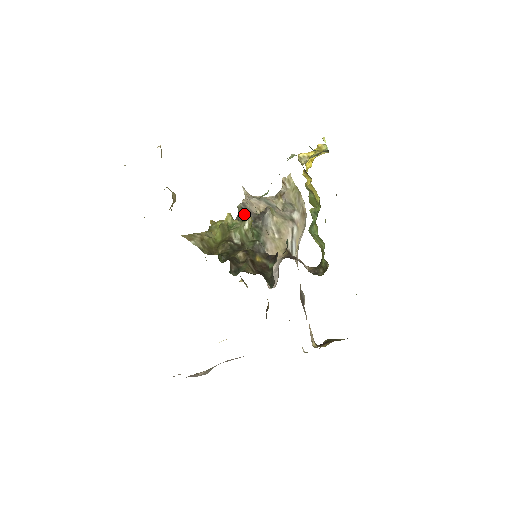
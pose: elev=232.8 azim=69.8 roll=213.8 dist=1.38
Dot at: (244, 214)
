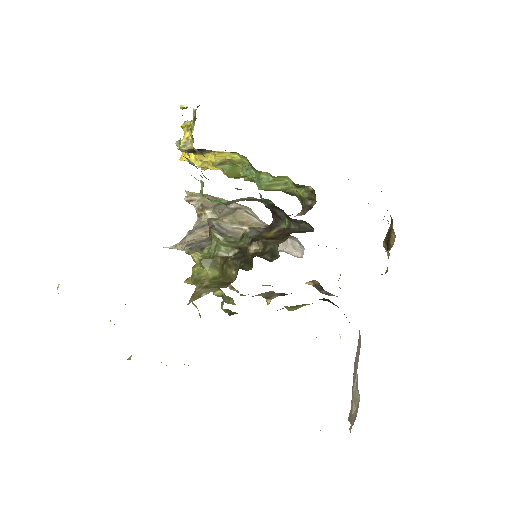
Dot at: (200, 248)
